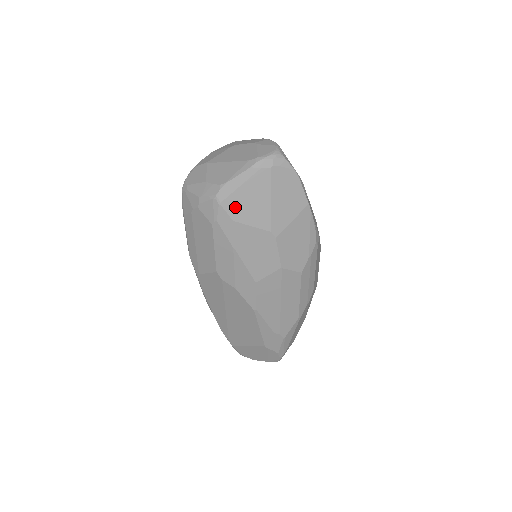
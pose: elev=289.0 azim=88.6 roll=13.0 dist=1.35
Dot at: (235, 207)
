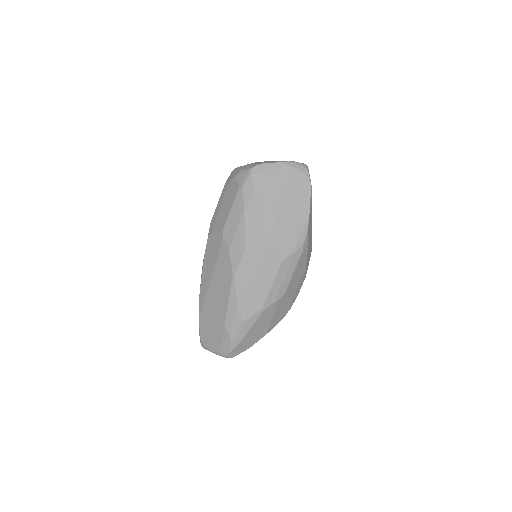
Dot at: (260, 181)
